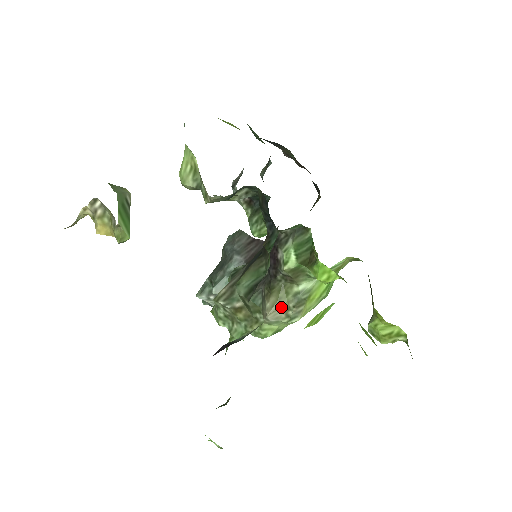
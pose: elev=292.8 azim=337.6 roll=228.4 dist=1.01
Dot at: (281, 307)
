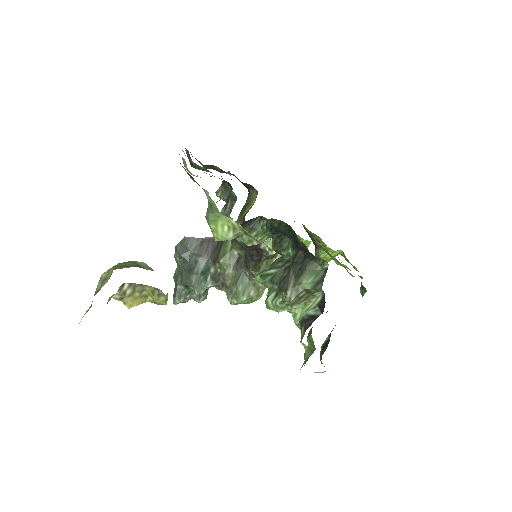
Dot at: occluded
